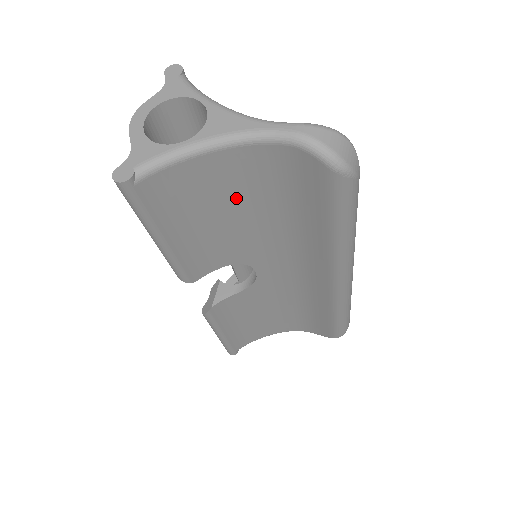
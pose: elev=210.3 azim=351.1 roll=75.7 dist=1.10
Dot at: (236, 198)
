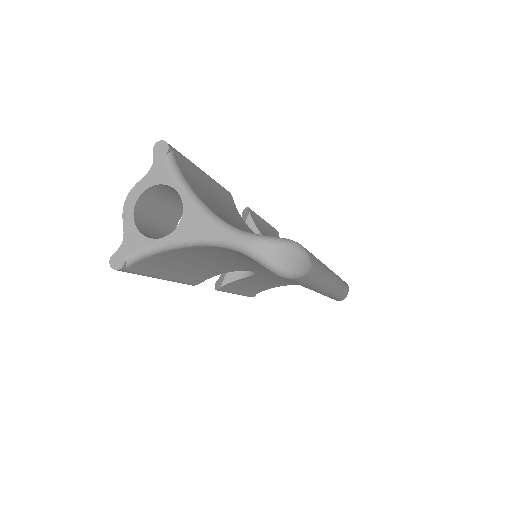
Dot at: (217, 256)
